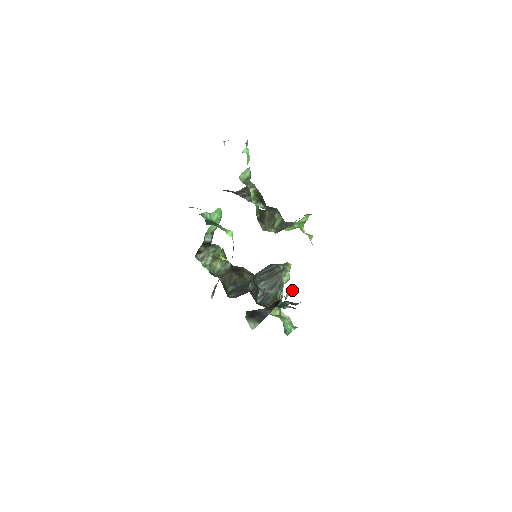
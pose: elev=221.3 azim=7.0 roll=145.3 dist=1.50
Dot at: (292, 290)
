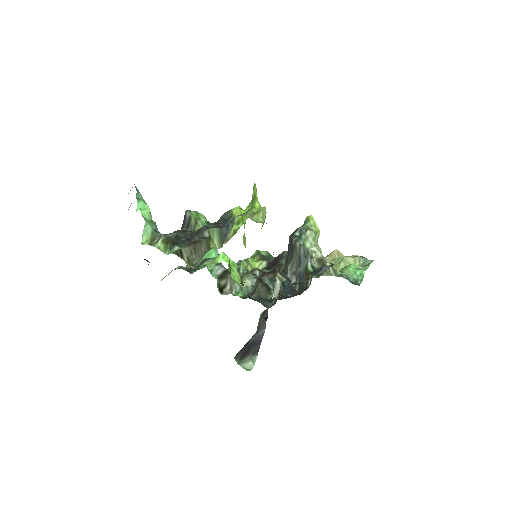
Dot at: (280, 282)
